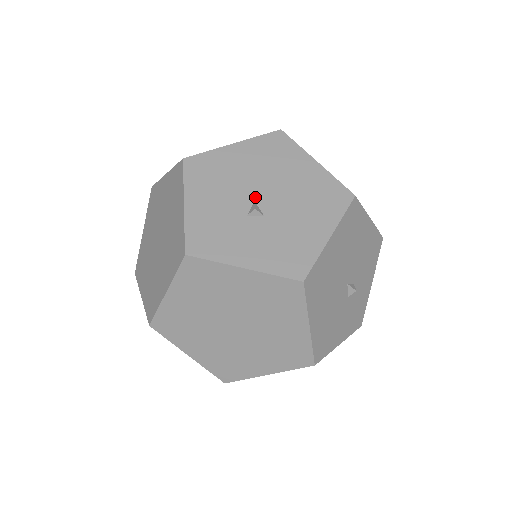
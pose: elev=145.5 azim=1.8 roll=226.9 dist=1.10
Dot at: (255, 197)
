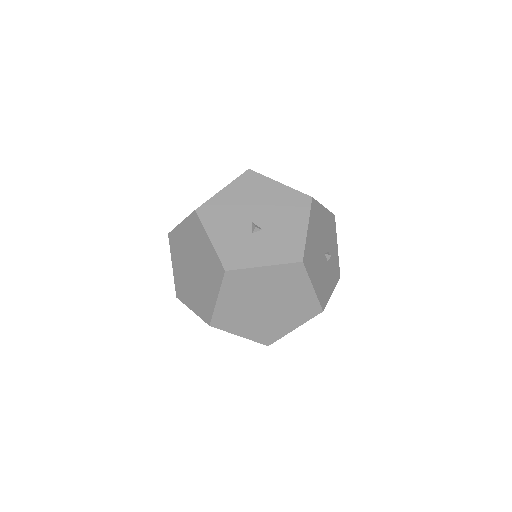
Dot at: (252, 220)
